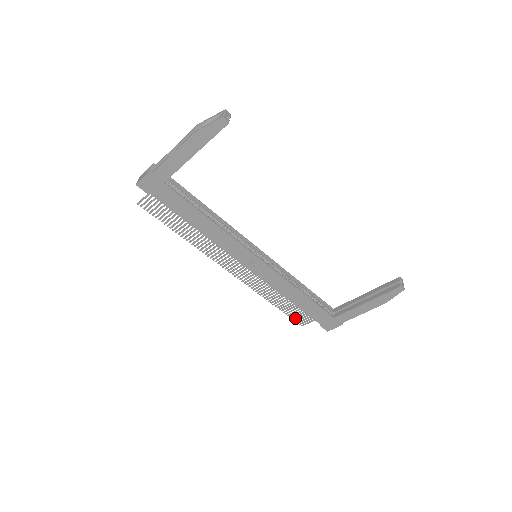
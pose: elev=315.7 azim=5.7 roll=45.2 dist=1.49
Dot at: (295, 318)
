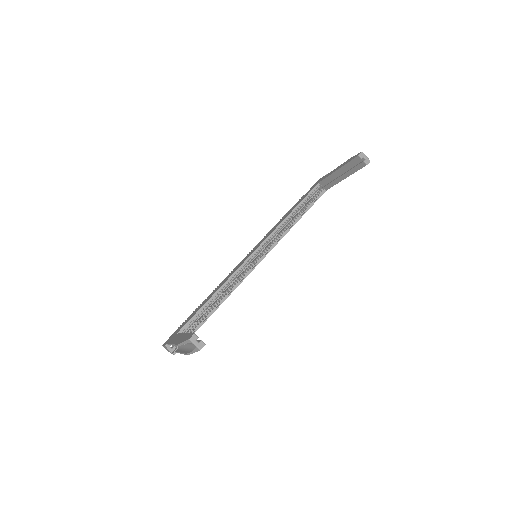
Dot at: occluded
